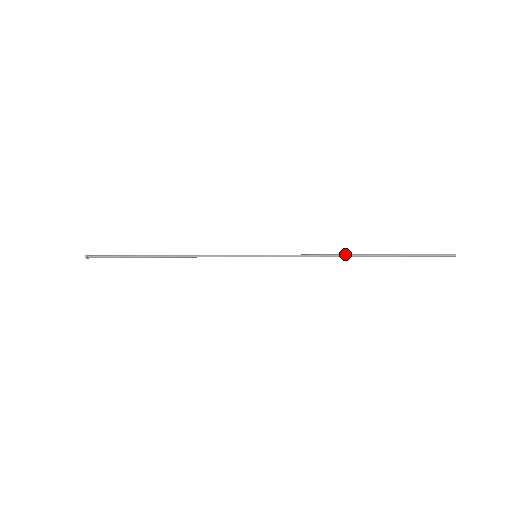
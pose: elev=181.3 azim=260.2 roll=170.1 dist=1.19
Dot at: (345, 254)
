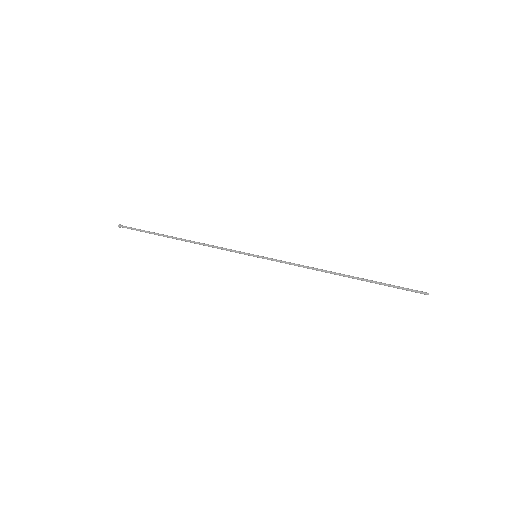
Dot at: (331, 273)
